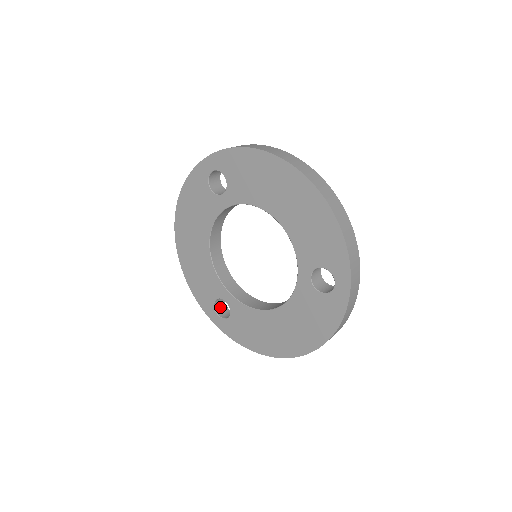
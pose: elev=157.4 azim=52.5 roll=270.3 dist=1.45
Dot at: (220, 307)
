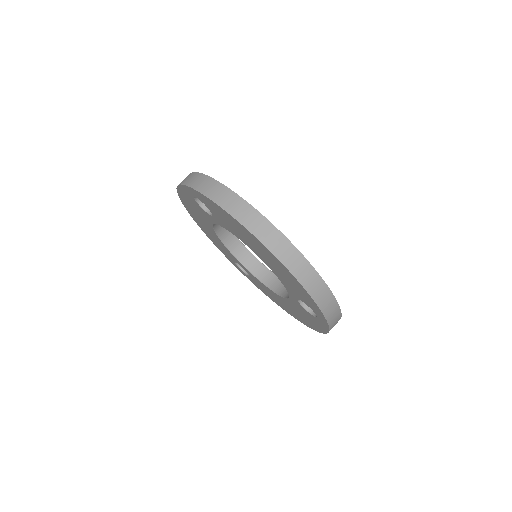
Dot at: occluded
